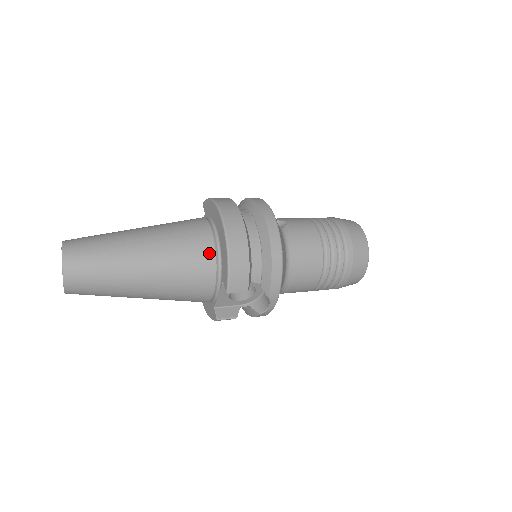
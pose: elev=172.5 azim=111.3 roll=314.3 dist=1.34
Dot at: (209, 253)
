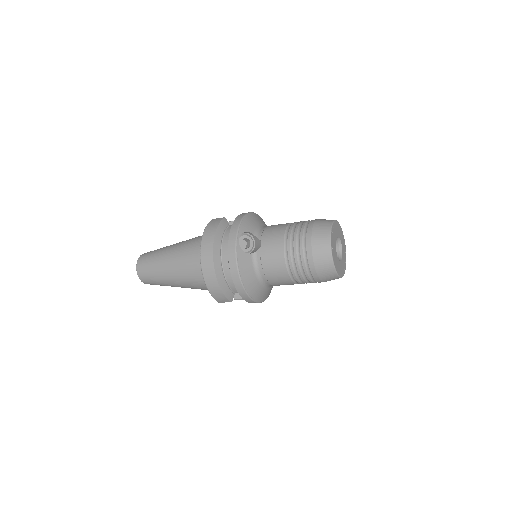
Dot at: occluded
